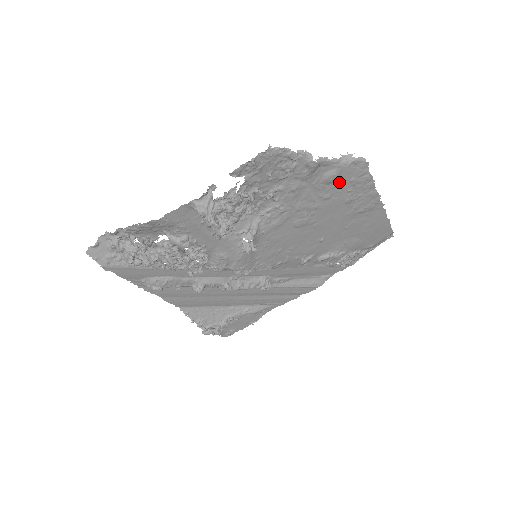
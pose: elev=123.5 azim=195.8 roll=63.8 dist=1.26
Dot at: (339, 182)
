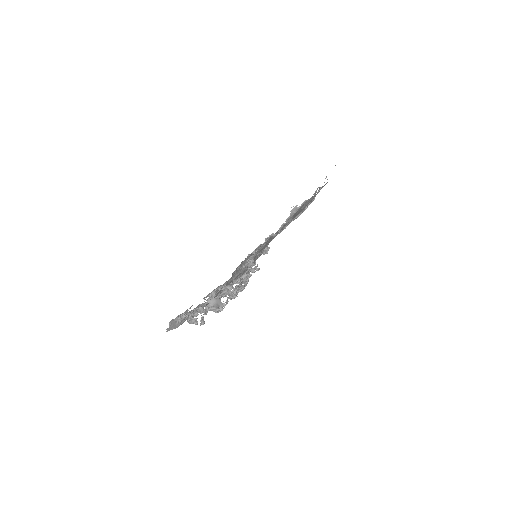
Dot at: occluded
